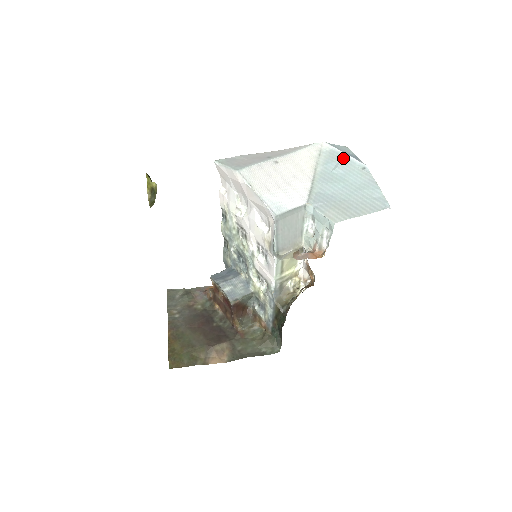
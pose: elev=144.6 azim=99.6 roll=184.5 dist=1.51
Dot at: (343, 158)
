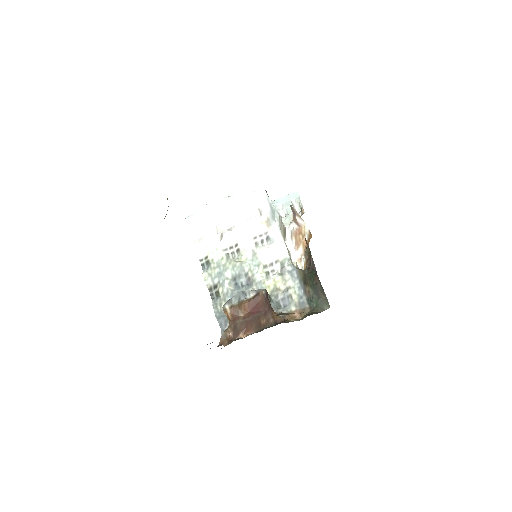
Dot at: occluded
